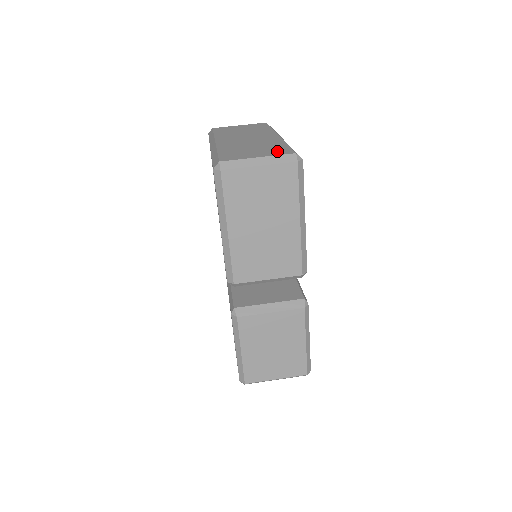
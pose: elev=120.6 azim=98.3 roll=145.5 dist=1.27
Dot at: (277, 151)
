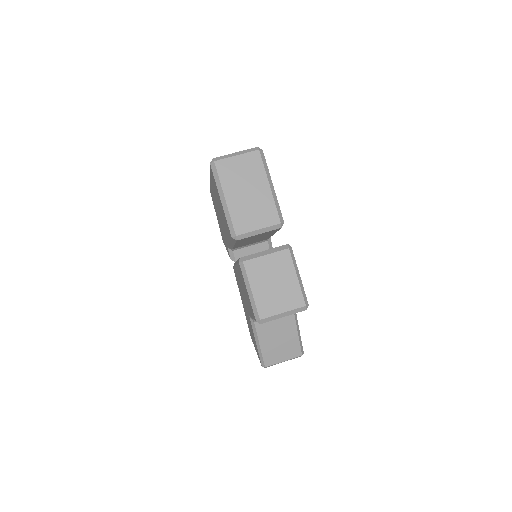
Dot at: occluded
